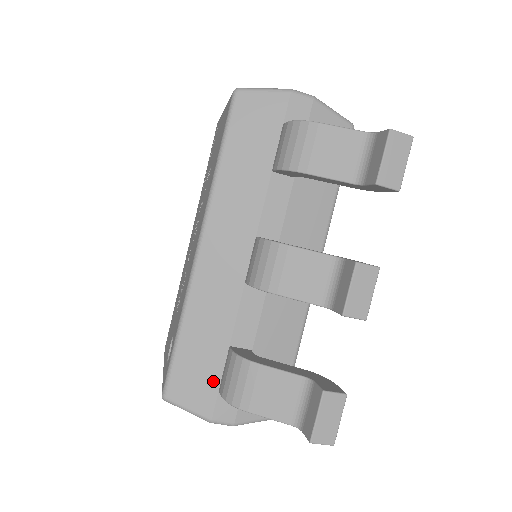
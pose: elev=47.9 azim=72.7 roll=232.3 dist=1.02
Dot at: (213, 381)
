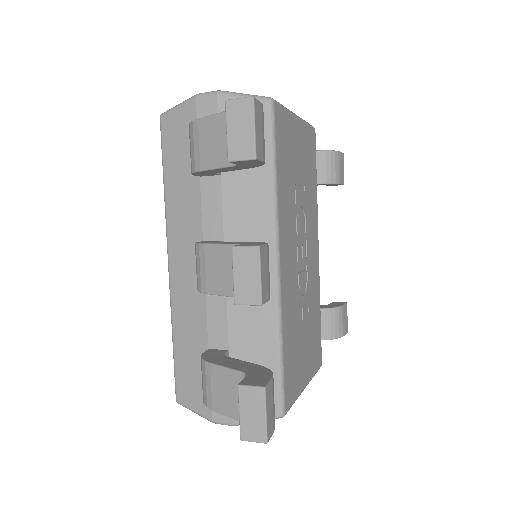
Dot at: occluded
